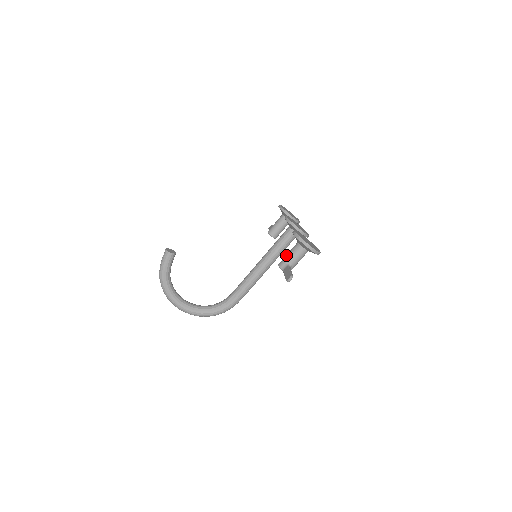
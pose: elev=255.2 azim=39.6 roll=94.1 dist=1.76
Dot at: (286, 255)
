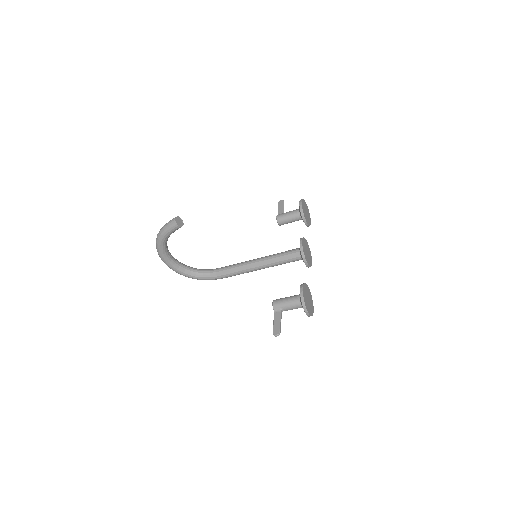
Dot at: (284, 300)
